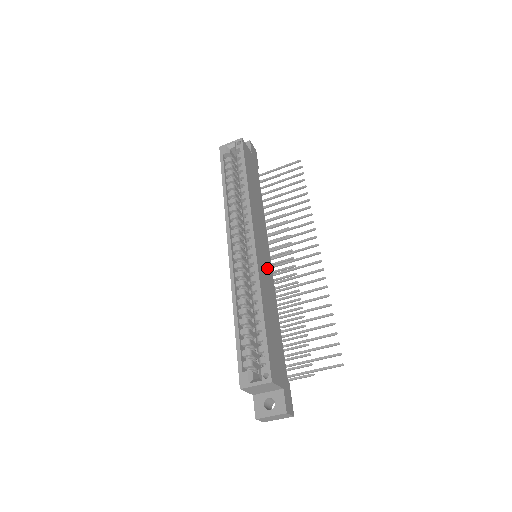
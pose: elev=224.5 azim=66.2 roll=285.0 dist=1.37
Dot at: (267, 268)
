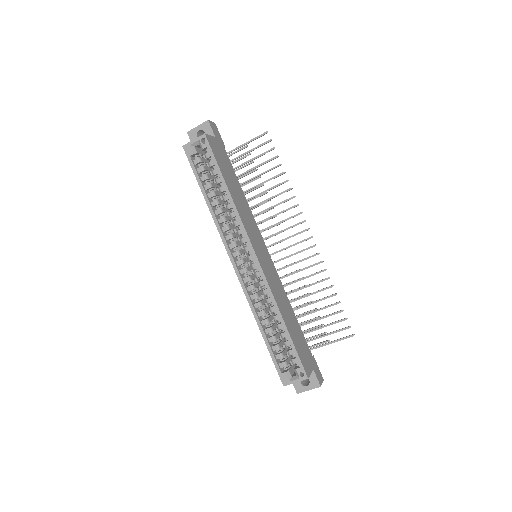
Dot at: (270, 268)
